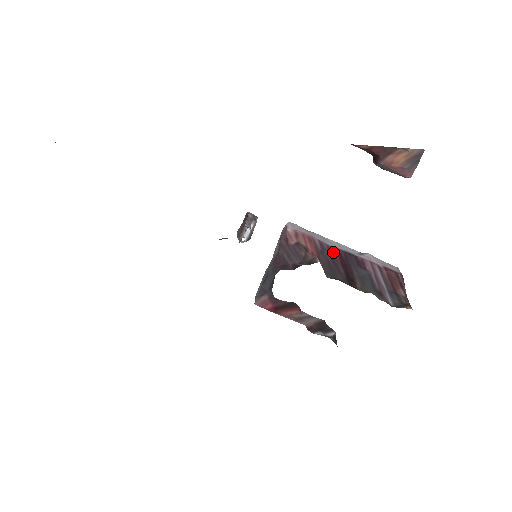
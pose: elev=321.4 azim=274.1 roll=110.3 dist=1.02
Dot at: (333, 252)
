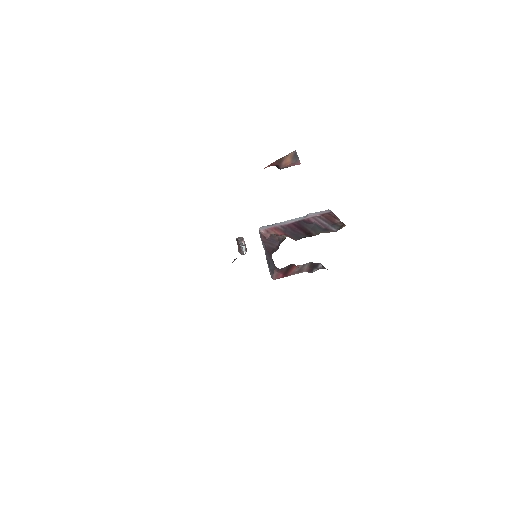
Dot at: (291, 226)
